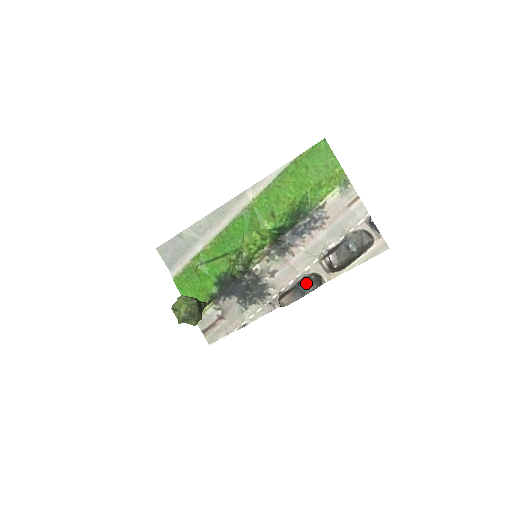
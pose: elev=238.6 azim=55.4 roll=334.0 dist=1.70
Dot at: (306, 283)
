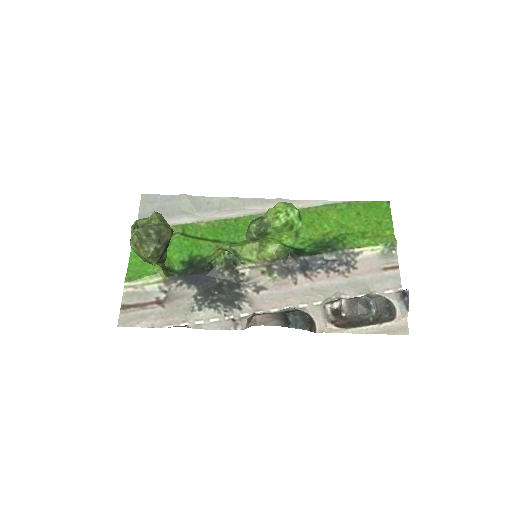
Dot at: (297, 315)
